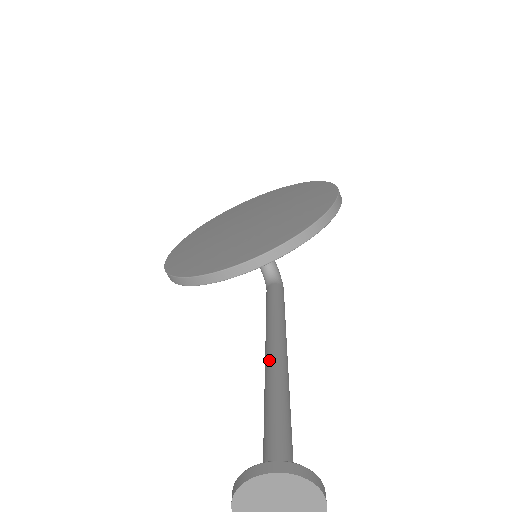
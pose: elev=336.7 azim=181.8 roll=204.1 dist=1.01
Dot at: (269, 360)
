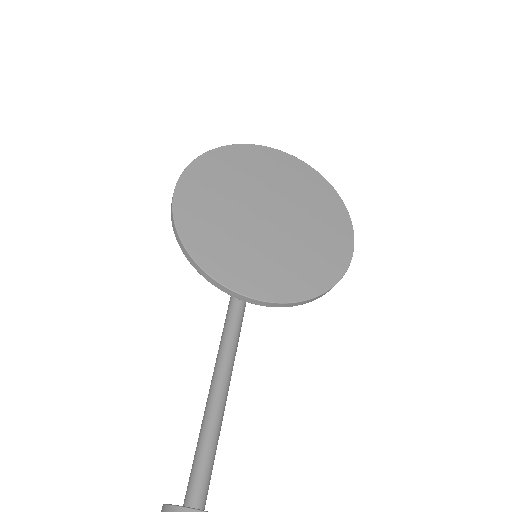
Dot at: (221, 377)
